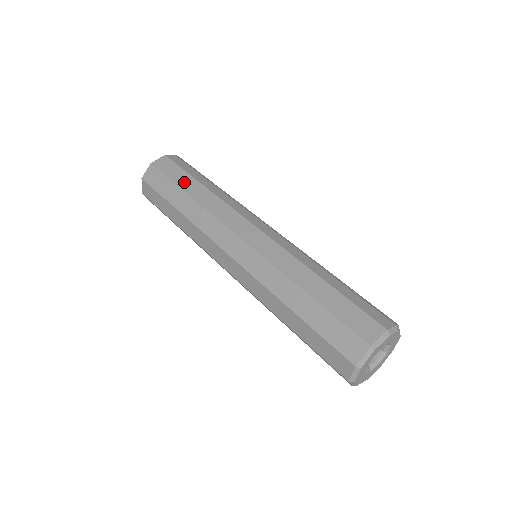
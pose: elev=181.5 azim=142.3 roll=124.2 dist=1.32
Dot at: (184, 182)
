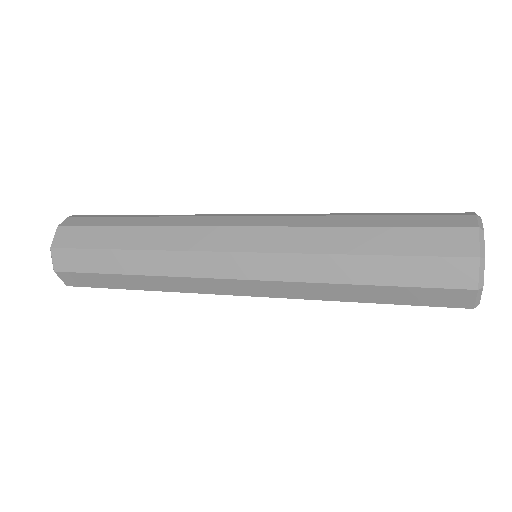
Dot at: (109, 239)
